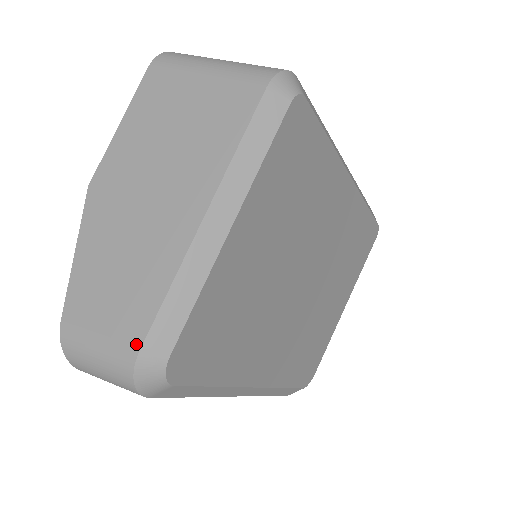
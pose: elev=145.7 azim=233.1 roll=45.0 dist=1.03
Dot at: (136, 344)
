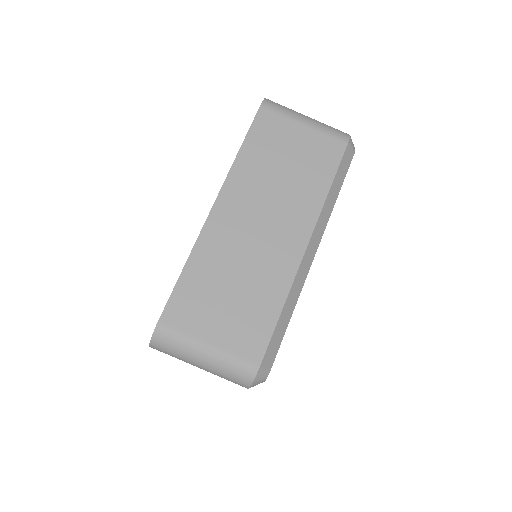
Dot at: occluded
